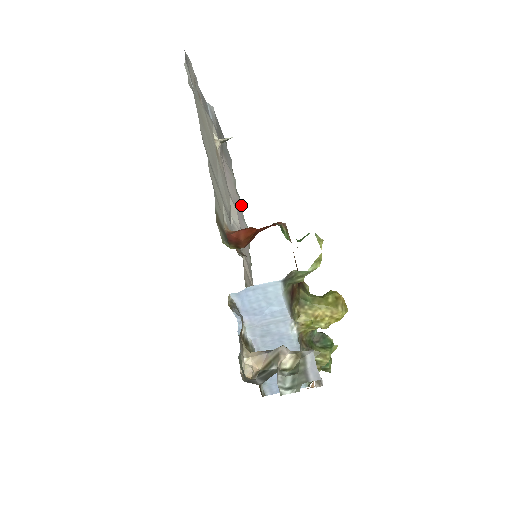
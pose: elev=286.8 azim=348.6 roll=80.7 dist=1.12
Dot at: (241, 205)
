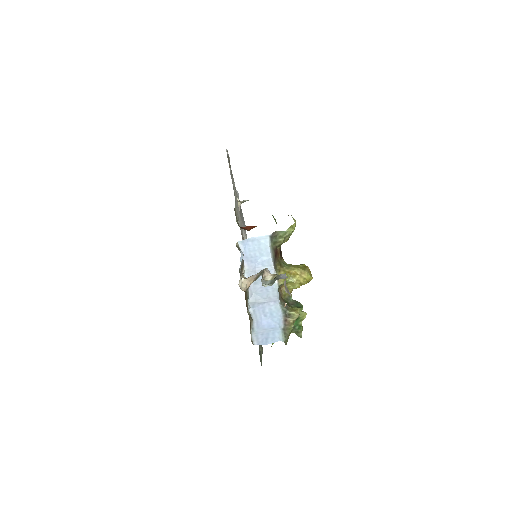
Dot at: occluded
